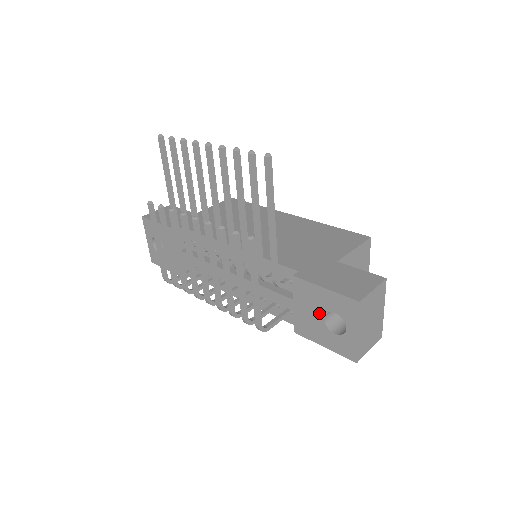
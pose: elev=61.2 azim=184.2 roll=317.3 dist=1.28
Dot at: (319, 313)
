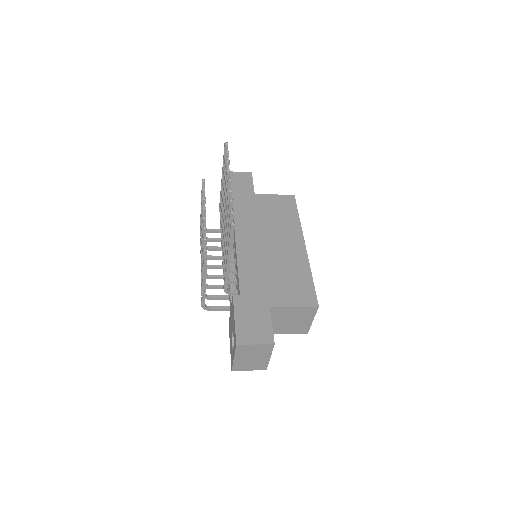
Dot at: (232, 328)
